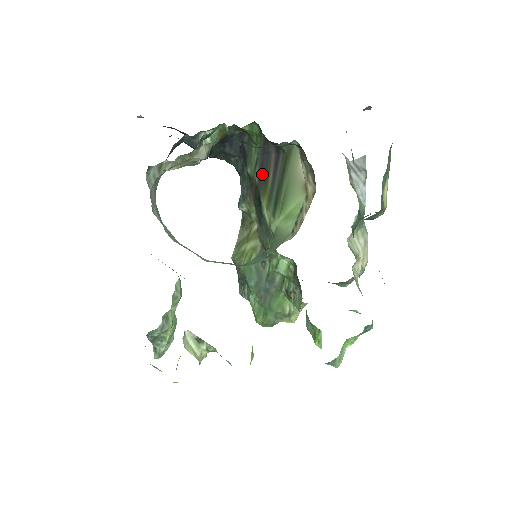
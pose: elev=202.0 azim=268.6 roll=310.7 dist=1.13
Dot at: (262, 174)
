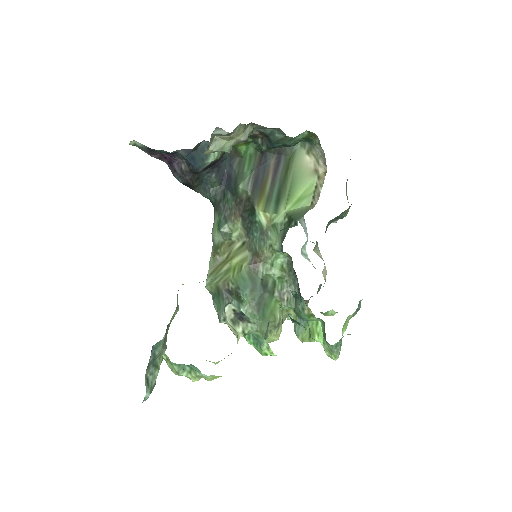
Dot at: (257, 184)
